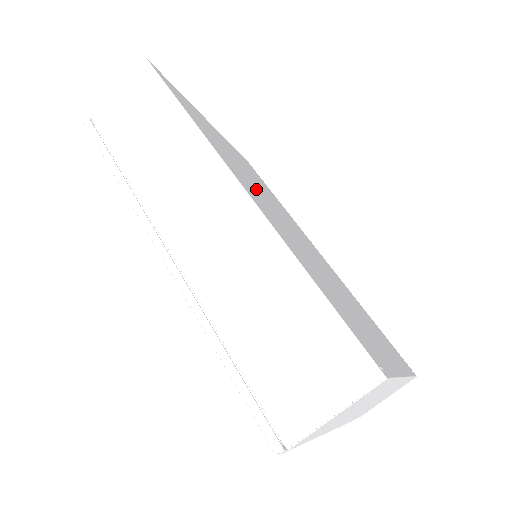
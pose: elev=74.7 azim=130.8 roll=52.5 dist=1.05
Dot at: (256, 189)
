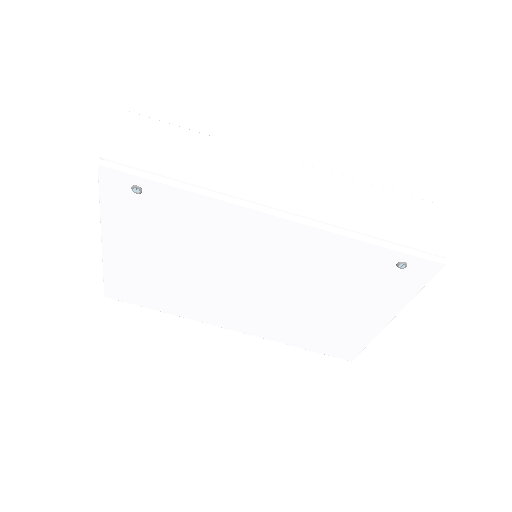
Dot at: occluded
